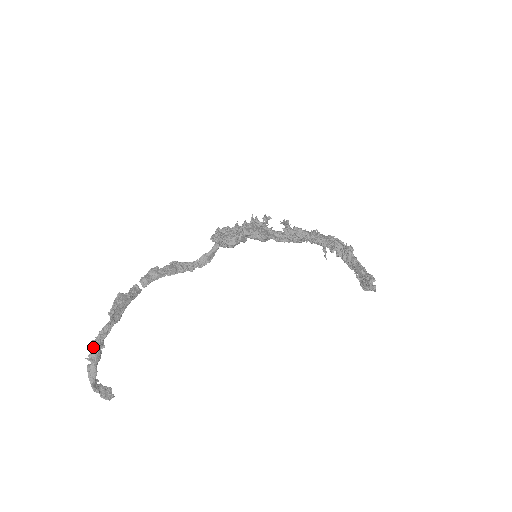
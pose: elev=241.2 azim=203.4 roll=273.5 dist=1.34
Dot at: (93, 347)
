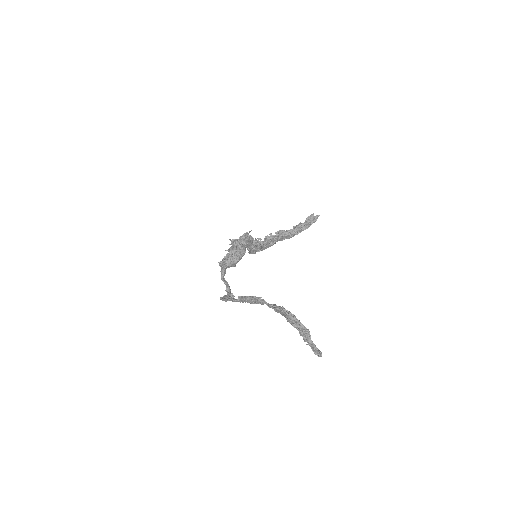
Dot at: (281, 308)
